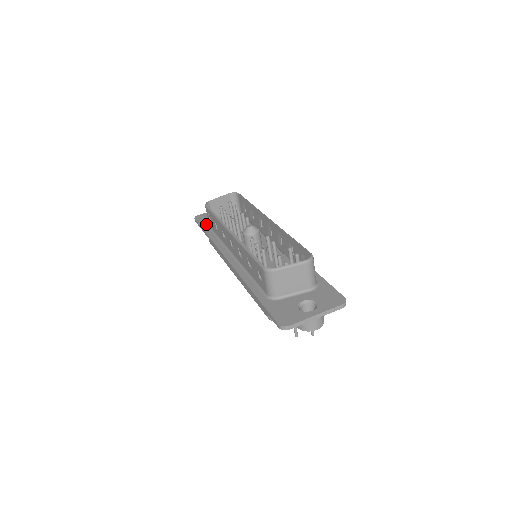
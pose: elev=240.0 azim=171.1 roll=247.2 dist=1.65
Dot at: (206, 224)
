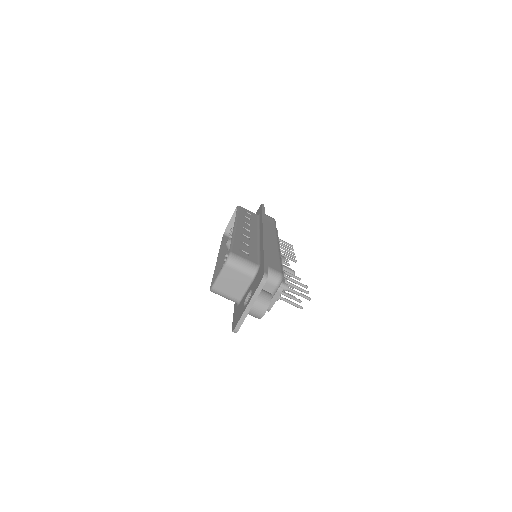
Dot at: occluded
